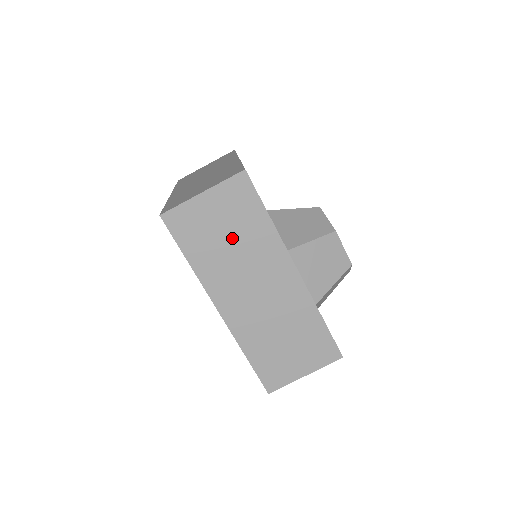
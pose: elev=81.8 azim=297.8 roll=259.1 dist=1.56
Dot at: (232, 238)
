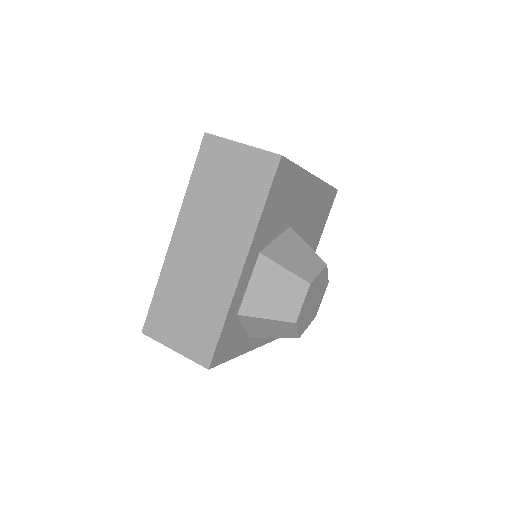
Dot at: (228, 194)
